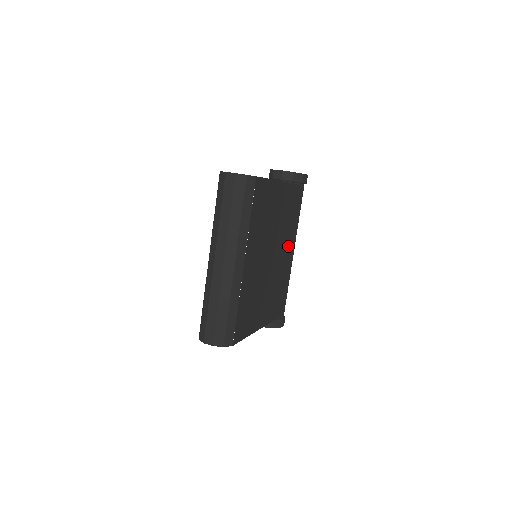
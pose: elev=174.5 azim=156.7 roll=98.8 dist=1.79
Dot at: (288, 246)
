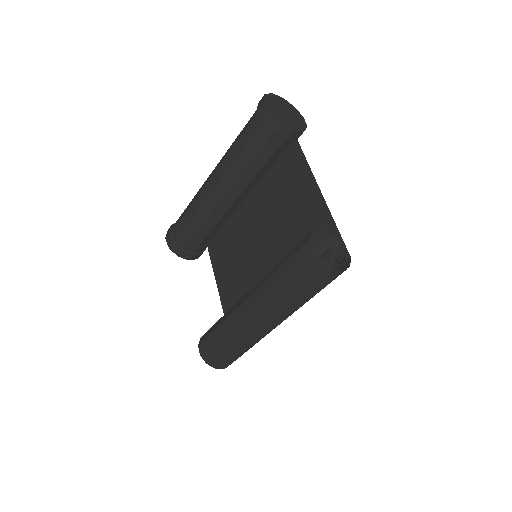
Dot at: (253, 198)
